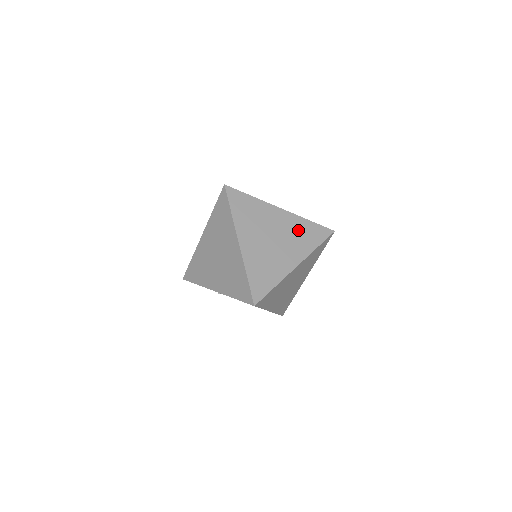
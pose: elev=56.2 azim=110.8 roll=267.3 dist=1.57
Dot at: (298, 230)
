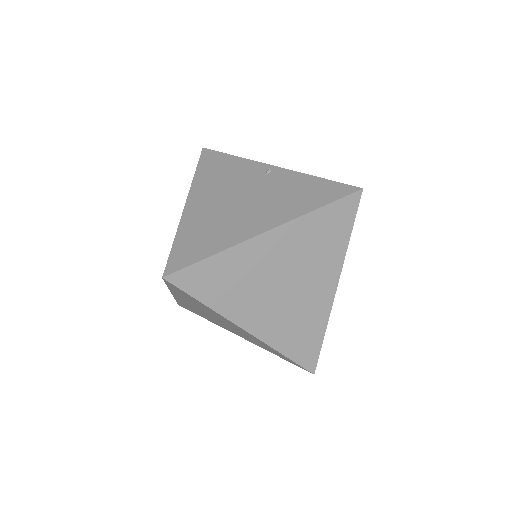
Dot at: (311, 240)
